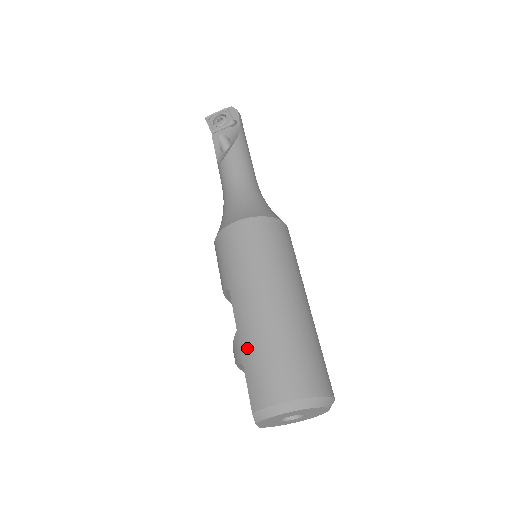
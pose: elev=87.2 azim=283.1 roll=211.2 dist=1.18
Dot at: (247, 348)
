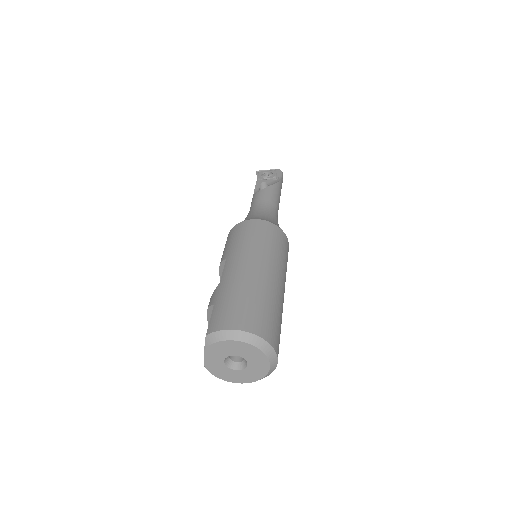
Dot at: (223, 293)
